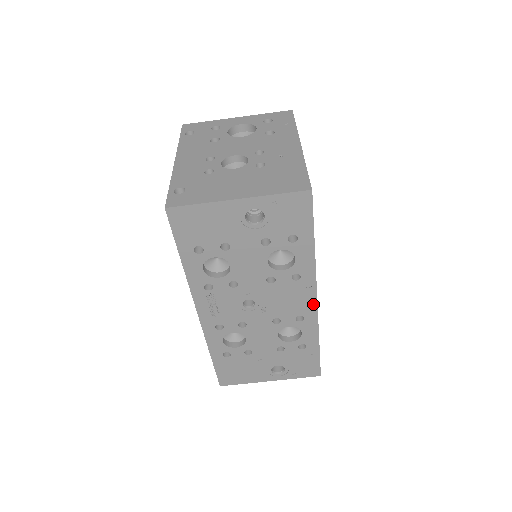
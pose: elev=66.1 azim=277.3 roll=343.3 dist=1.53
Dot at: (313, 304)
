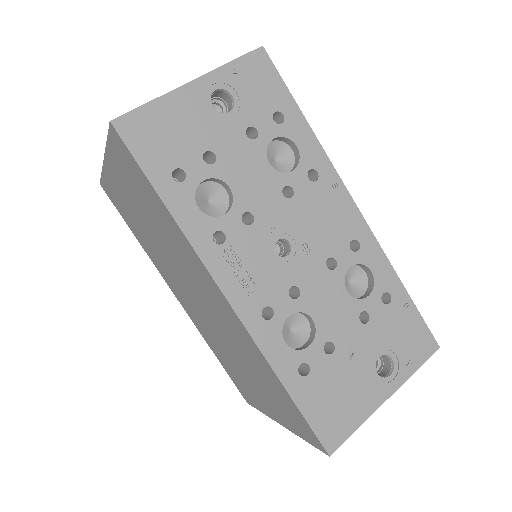
Dot at: (355, 213)
